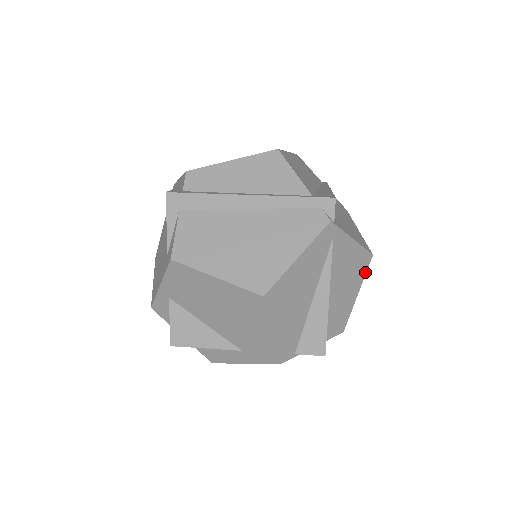
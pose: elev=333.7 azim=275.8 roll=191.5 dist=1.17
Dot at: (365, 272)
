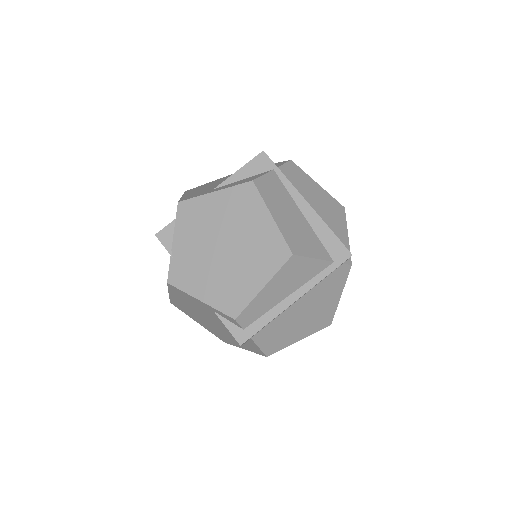
Dot at: occluded
